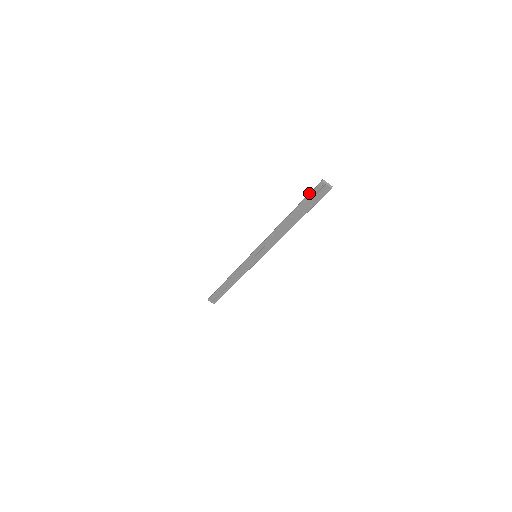
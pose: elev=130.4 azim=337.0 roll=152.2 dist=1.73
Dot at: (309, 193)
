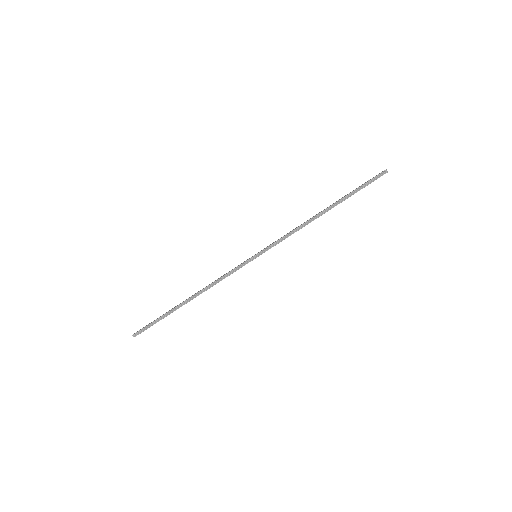
Dot at: (367, 183)
